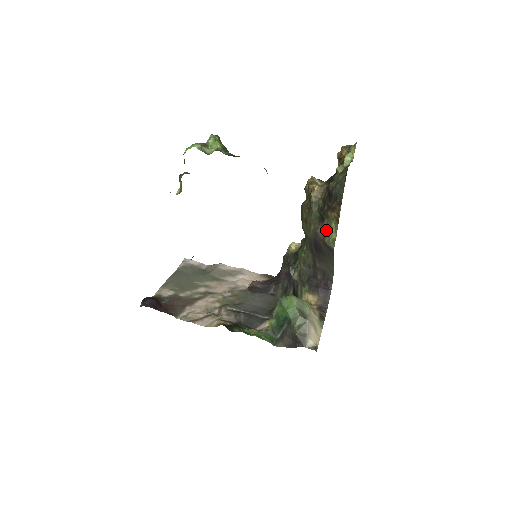
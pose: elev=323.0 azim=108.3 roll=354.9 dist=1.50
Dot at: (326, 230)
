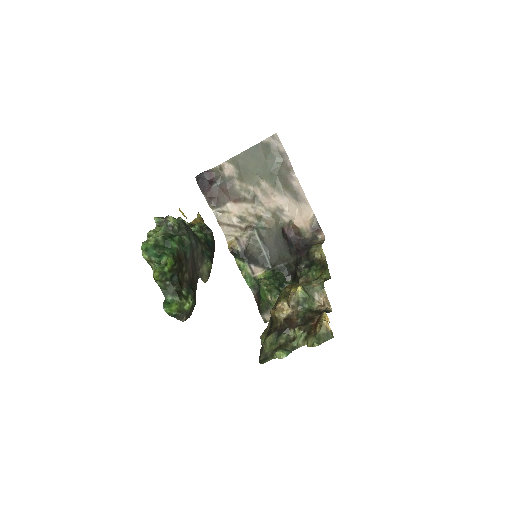
Dot at: (266, 333)
